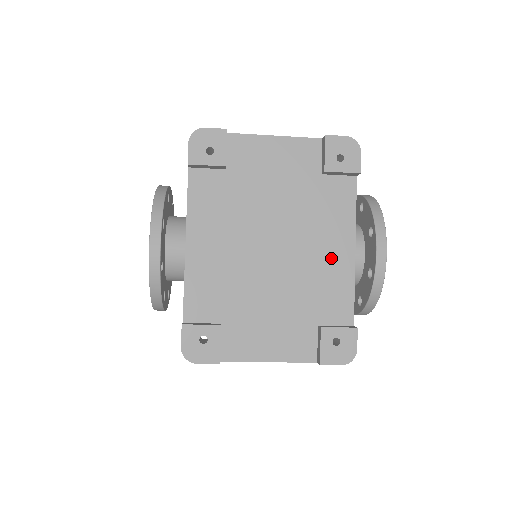
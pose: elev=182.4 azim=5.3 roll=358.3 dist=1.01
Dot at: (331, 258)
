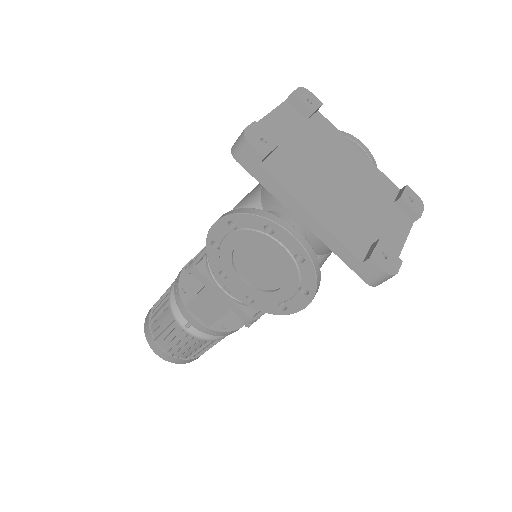
Dot at: (358, 163)
